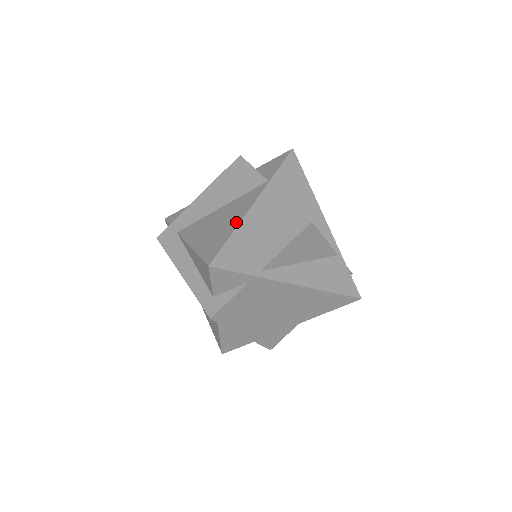
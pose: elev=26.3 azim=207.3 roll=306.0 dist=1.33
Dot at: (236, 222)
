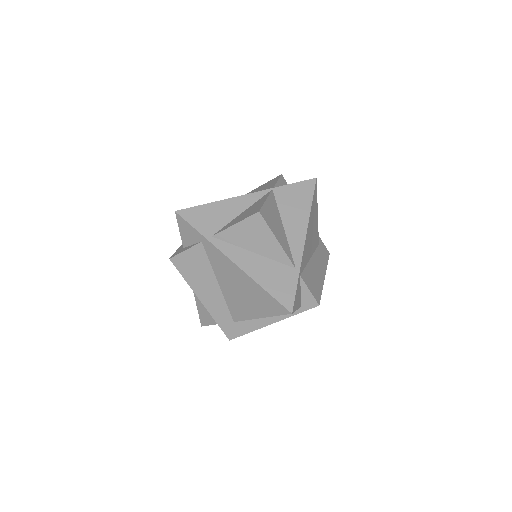
Dot at: (223, 200)
